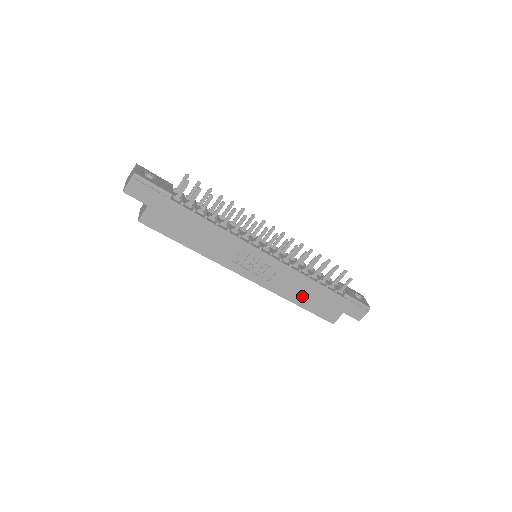
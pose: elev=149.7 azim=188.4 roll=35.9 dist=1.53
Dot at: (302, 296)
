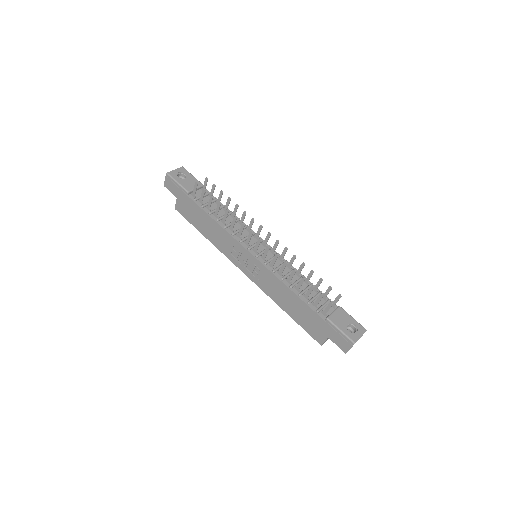
Dot at: (288, 305)
